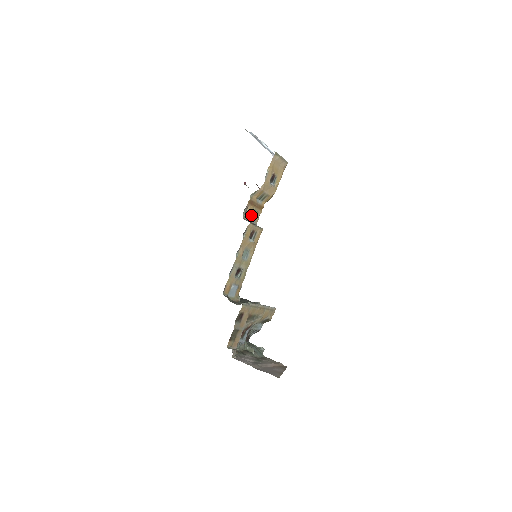
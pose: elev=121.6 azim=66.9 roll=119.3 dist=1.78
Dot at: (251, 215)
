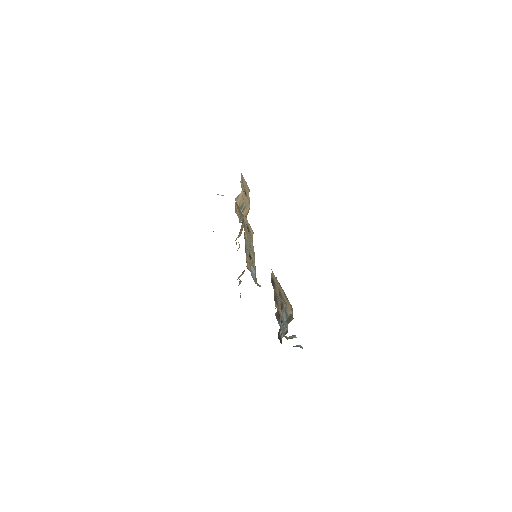
Dot at: (239, 221)
